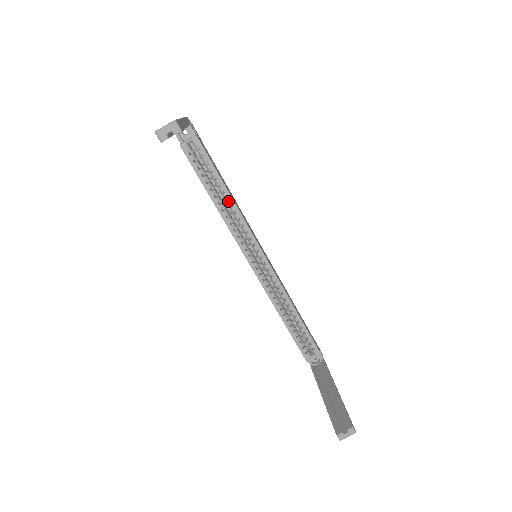
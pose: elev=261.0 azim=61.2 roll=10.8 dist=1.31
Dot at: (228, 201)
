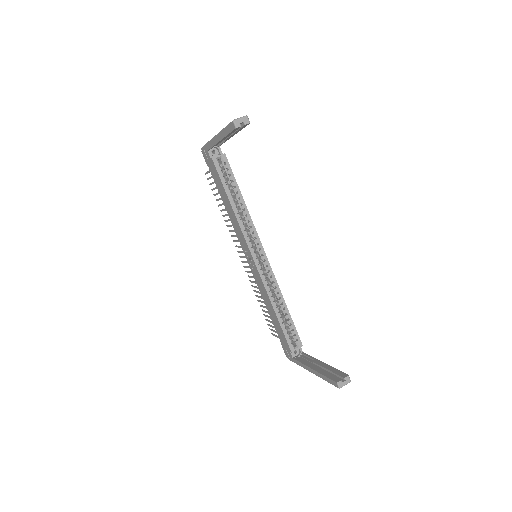
Dot at: (242, 206)
